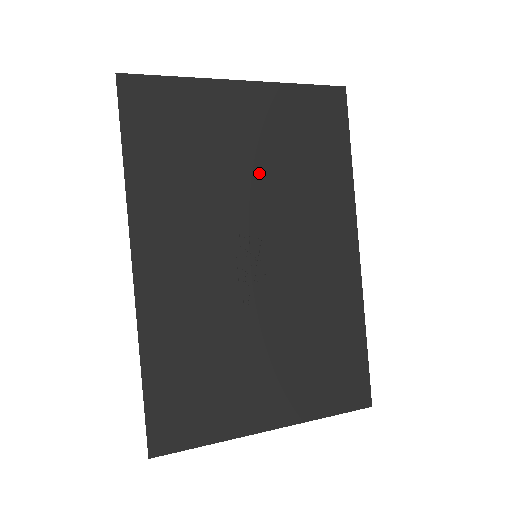
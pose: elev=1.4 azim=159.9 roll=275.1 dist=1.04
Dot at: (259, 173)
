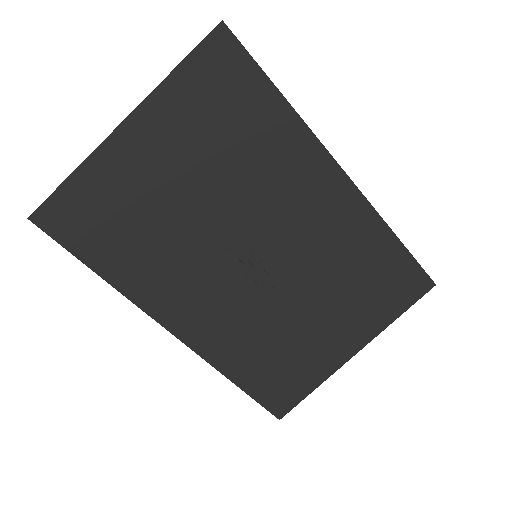
Dot at: (206, 190)
